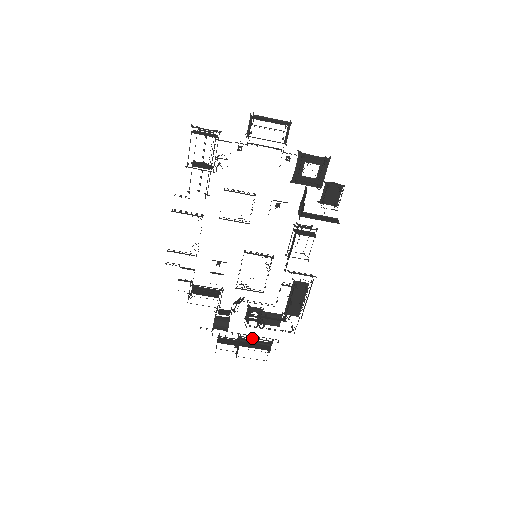
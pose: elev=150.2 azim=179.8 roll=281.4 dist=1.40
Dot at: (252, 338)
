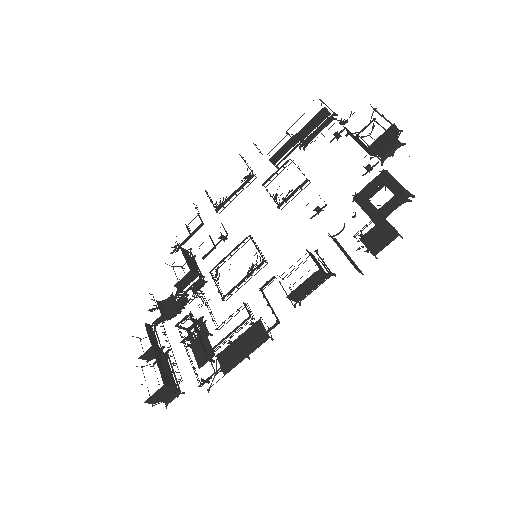
Dot at: (172, 367)
